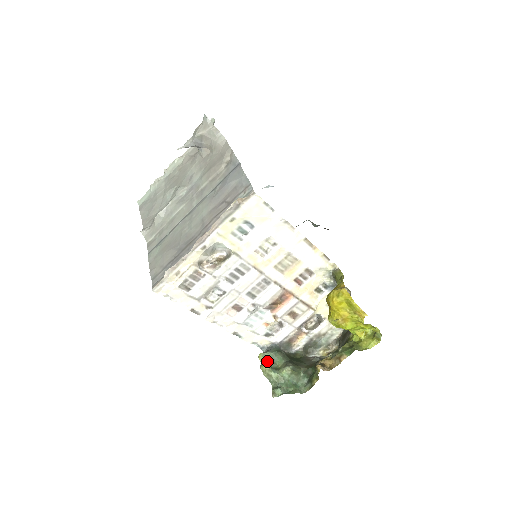
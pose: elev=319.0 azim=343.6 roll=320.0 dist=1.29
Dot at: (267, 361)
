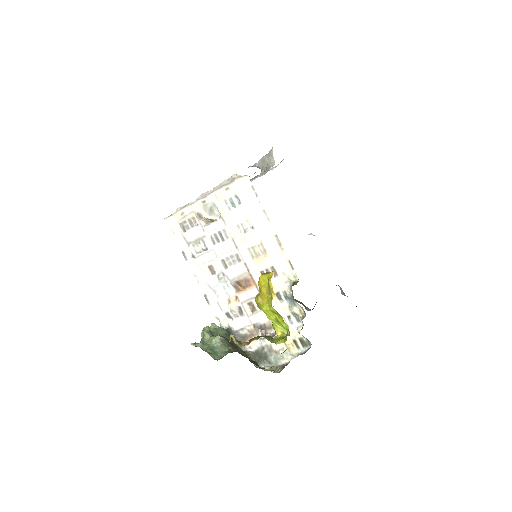
Dot at: (213, 330)
